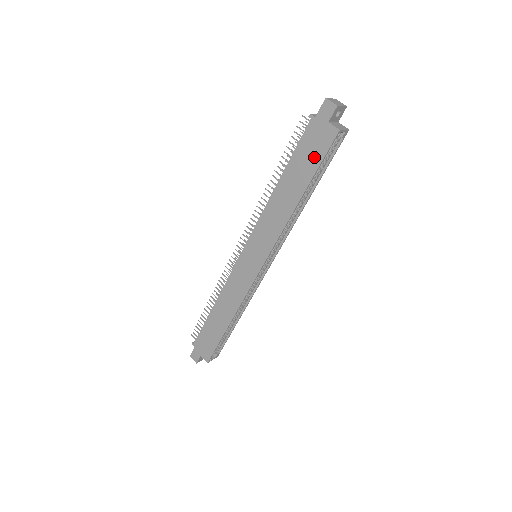
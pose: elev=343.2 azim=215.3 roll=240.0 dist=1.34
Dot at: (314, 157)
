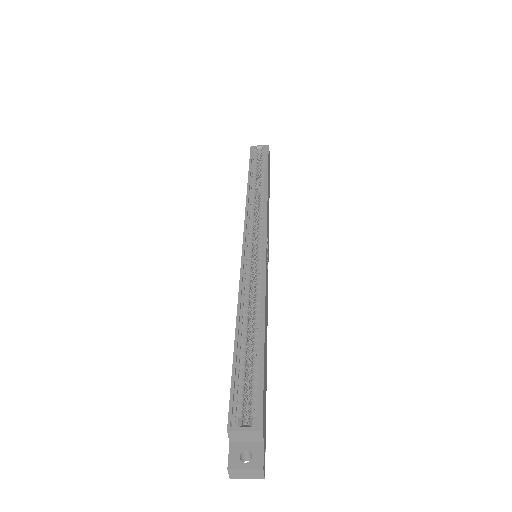
Dot at: occluded
